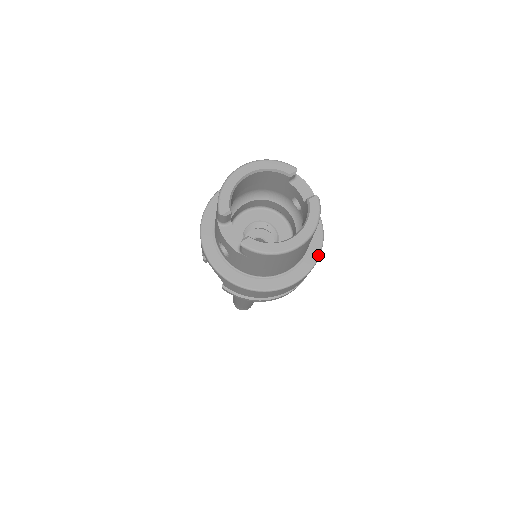
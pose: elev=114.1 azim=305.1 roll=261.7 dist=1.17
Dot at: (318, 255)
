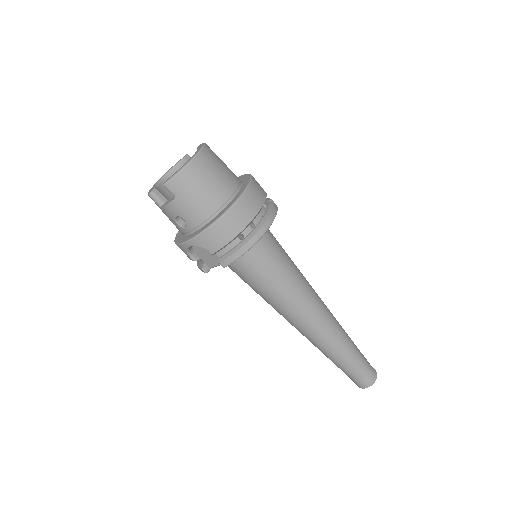
Dot at: (250, 178)
